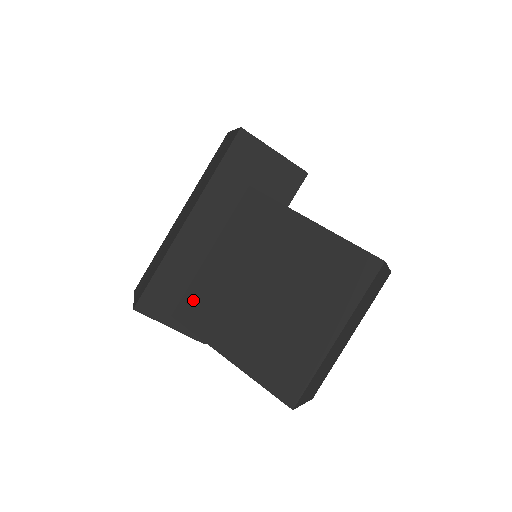
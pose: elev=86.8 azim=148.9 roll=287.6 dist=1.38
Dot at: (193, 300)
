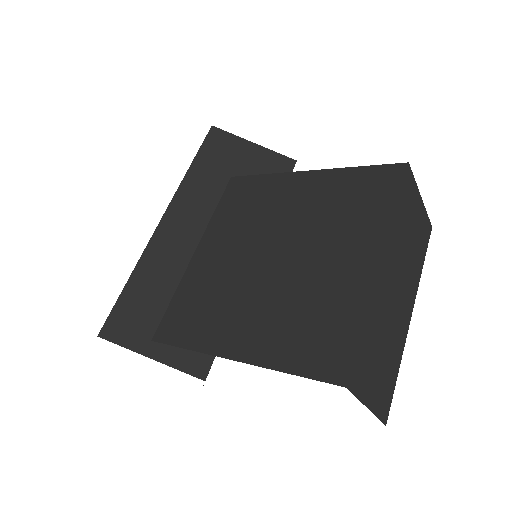
Dot at: (178, 309)
